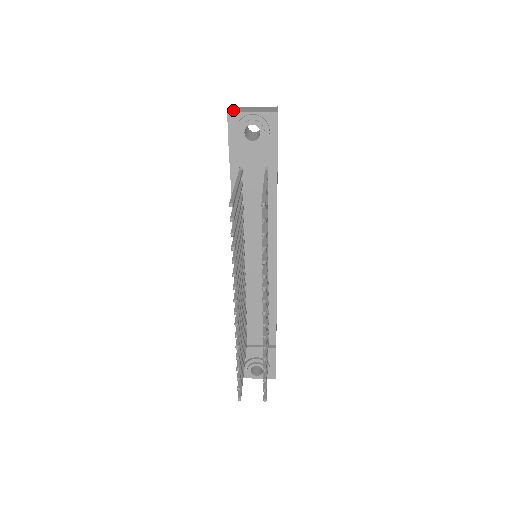
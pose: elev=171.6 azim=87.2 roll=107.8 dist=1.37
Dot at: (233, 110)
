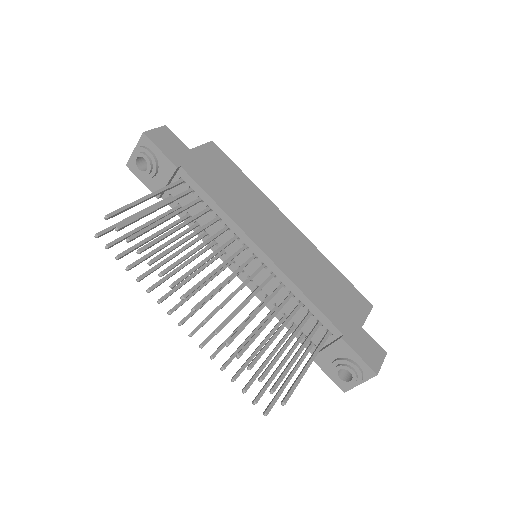
Dot at: occluded
